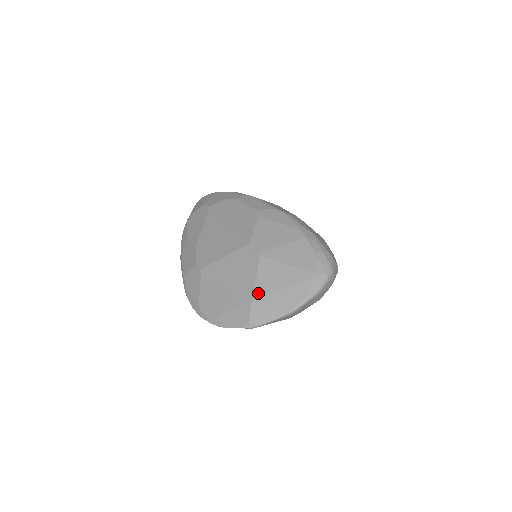
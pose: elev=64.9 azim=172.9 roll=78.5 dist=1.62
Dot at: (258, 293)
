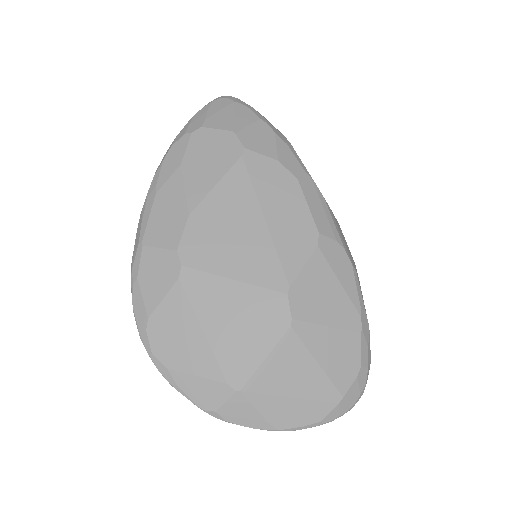
Dot at: (255, 382)
